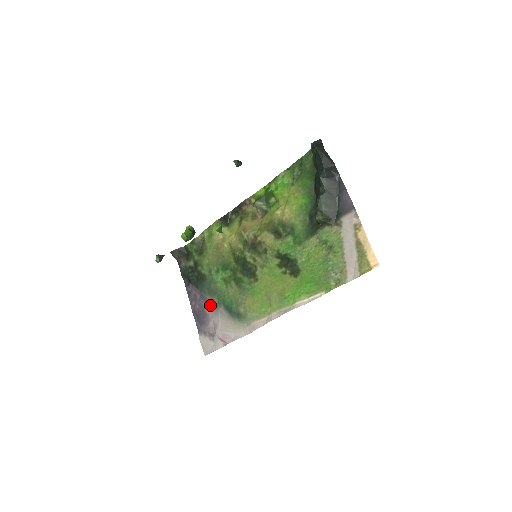
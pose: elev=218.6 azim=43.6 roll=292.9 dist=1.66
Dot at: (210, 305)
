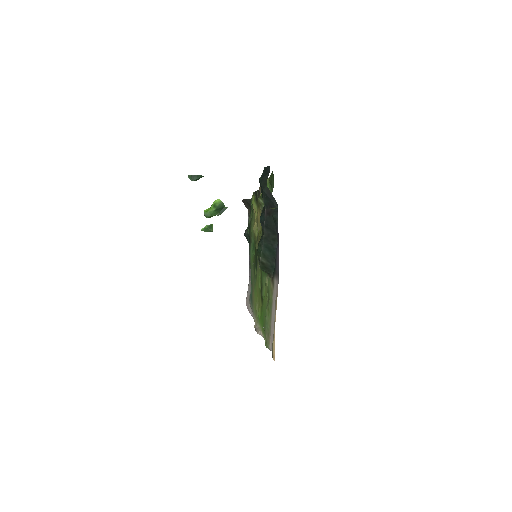
Dot at: (249, 272)
